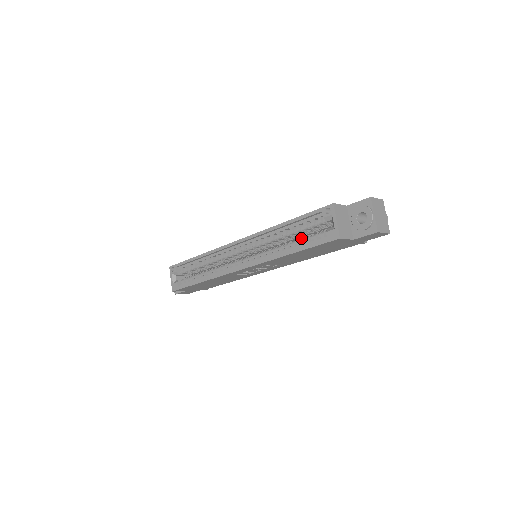
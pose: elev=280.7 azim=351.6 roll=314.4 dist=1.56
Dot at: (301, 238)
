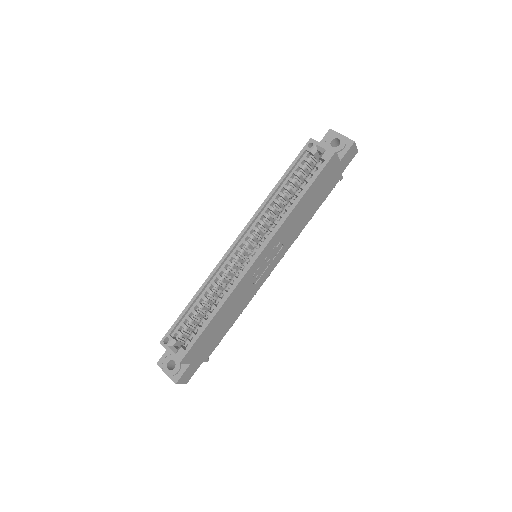
Dot at: (300, 185)
